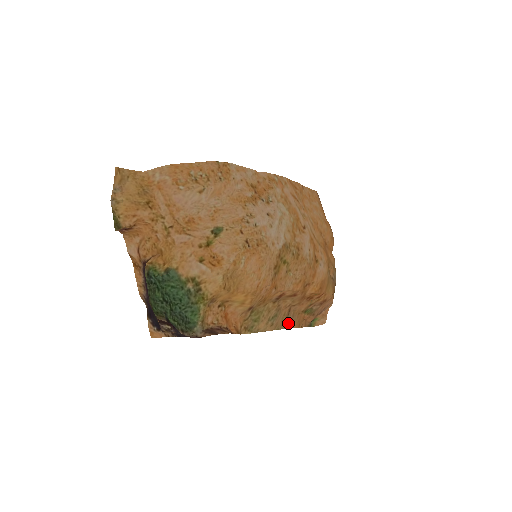
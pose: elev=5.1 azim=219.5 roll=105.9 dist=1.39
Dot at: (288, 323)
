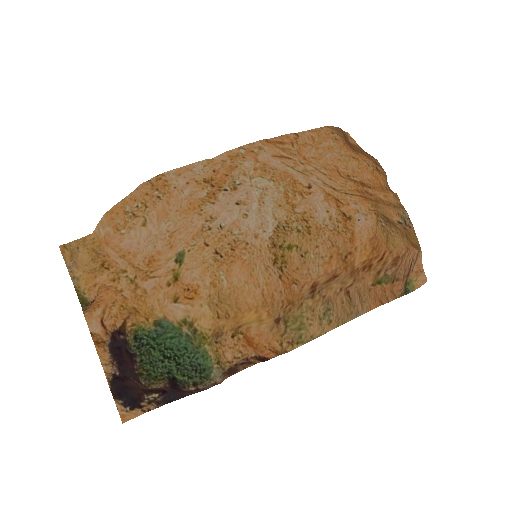
Dot at: (358, 308)
